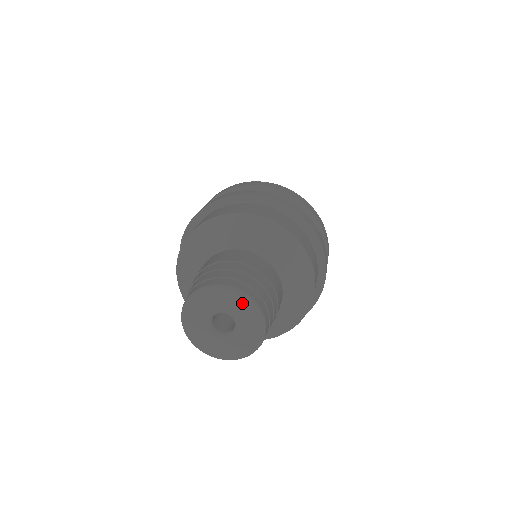
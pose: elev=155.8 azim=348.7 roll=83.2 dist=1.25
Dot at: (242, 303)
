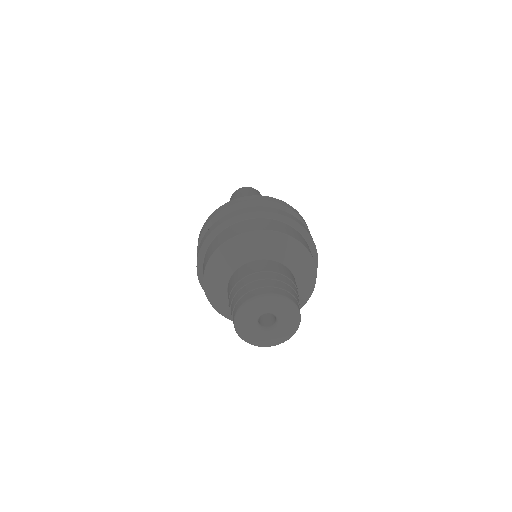
Dot at: (280, 302)
